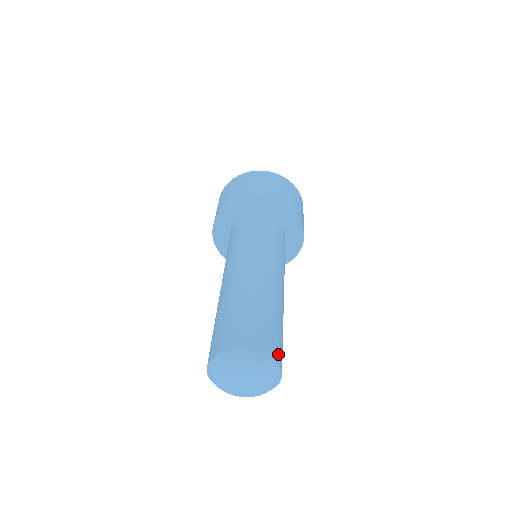
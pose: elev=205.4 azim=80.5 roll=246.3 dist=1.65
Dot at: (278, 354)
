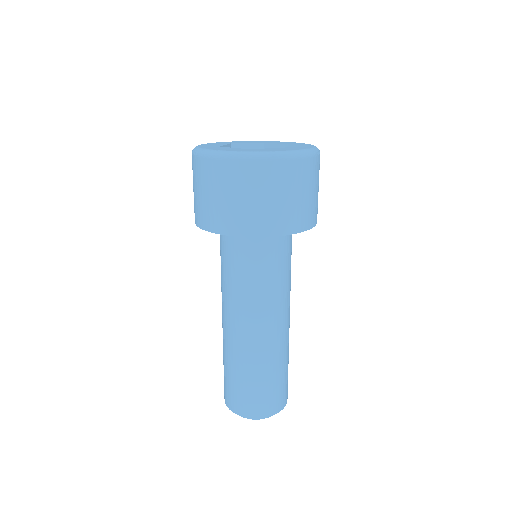
Dot at: occluded
